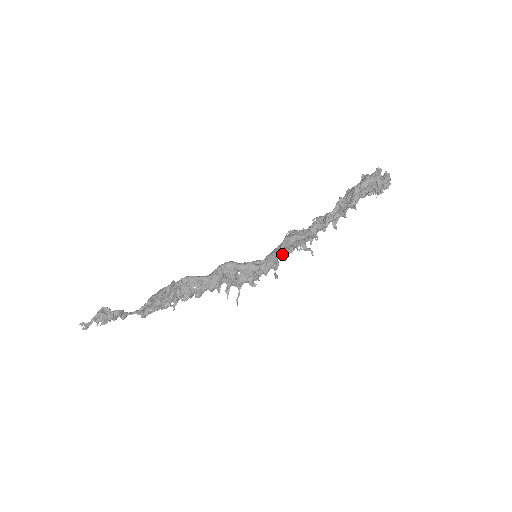
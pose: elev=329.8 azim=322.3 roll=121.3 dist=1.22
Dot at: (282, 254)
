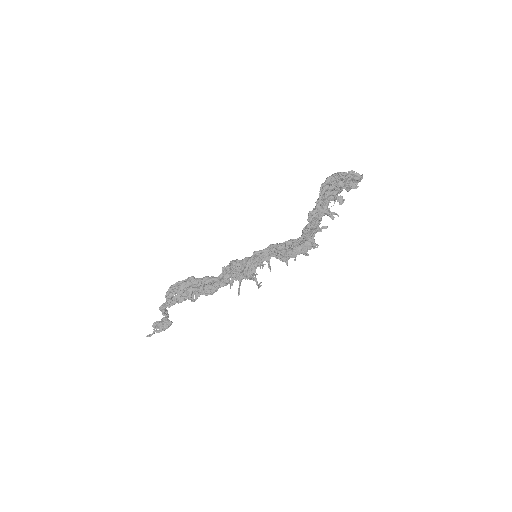
Dot at: (270, 246)
